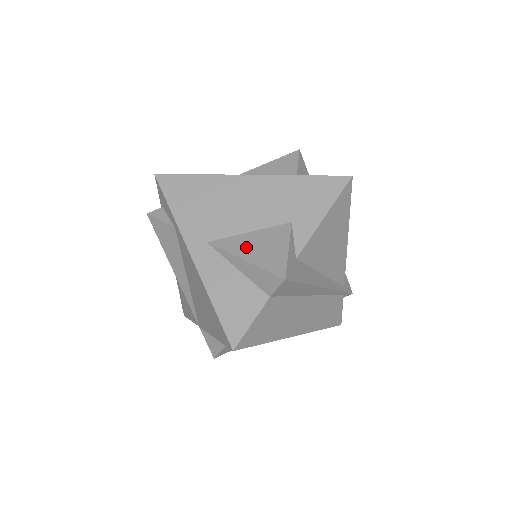
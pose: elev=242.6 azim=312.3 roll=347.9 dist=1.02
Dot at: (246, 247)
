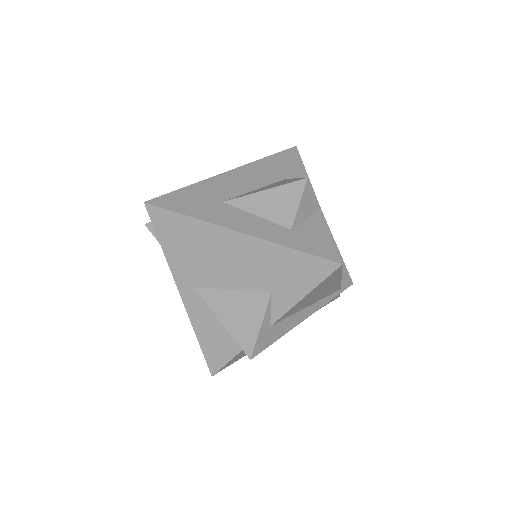
Dot at: (225, 308)
